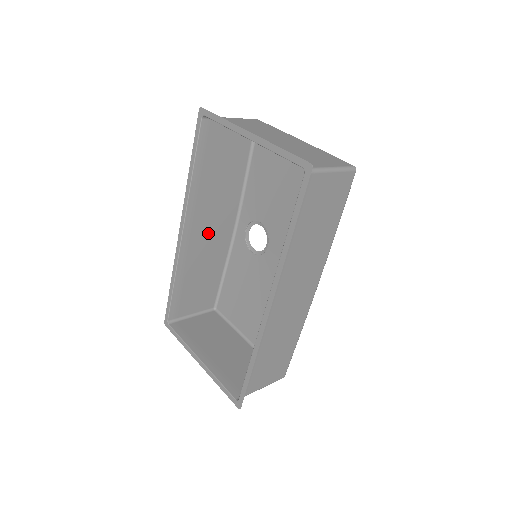
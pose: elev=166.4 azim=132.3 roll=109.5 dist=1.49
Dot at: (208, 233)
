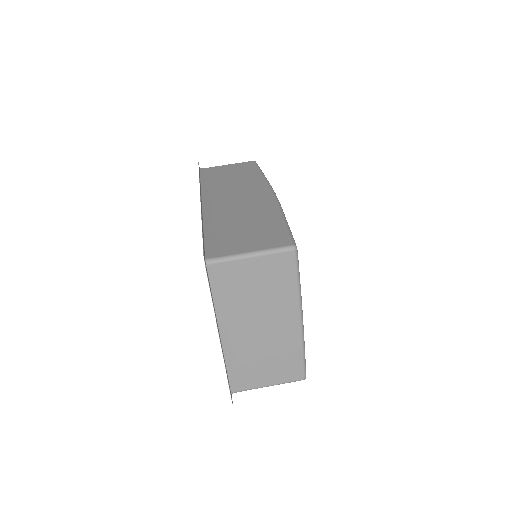
Dot at: (236, 195)
